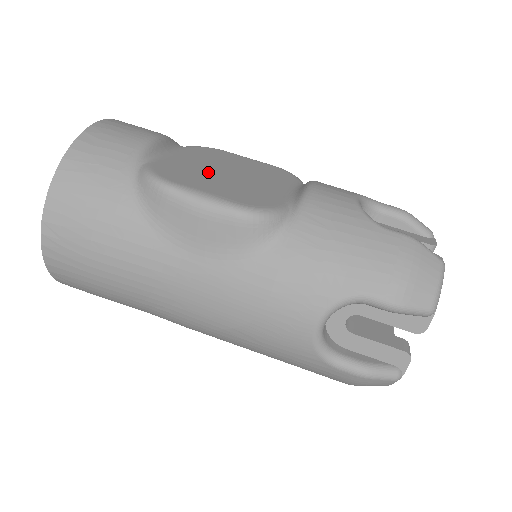
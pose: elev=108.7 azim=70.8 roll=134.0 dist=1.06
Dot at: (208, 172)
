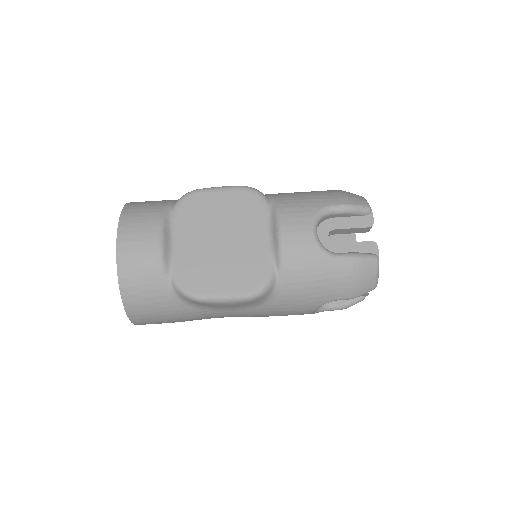
Dot at: (210, 255)
